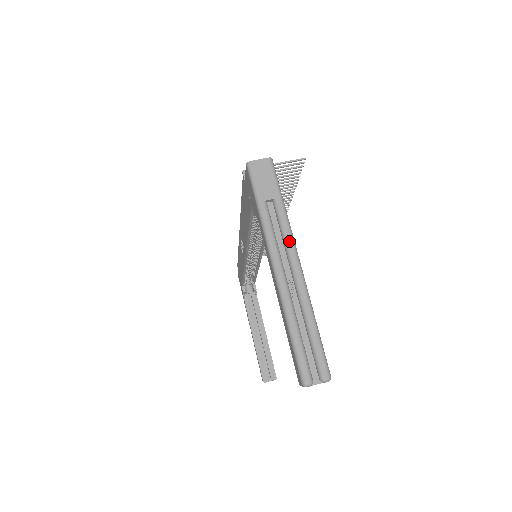
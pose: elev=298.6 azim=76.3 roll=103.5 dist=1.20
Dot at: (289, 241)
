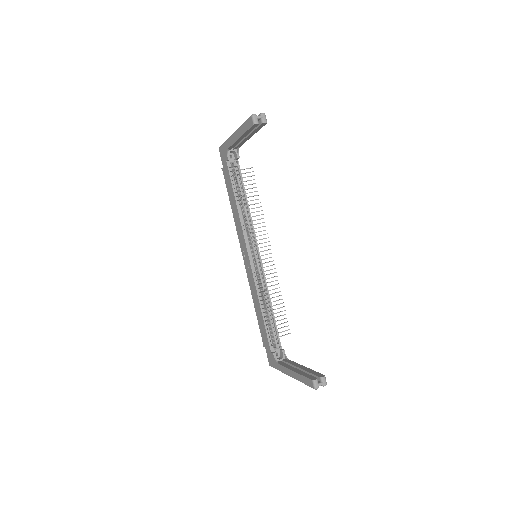
Dot at: occluded
